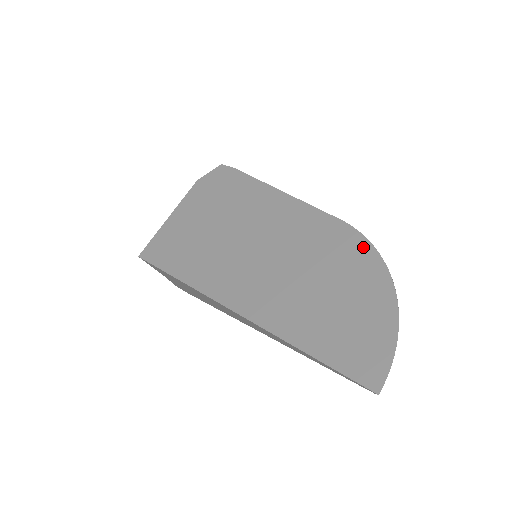
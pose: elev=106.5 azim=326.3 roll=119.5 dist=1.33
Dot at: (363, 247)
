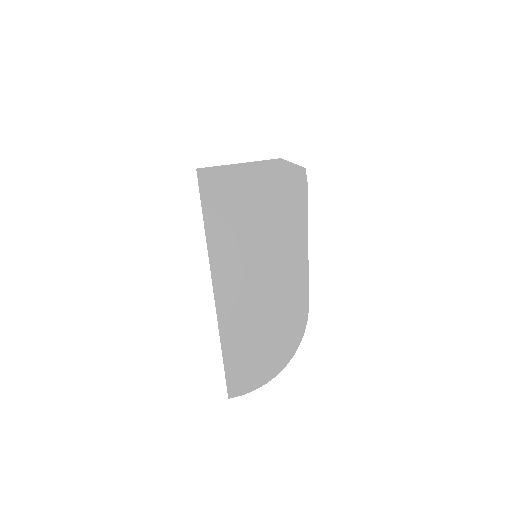
Dot at: (299, 332)
